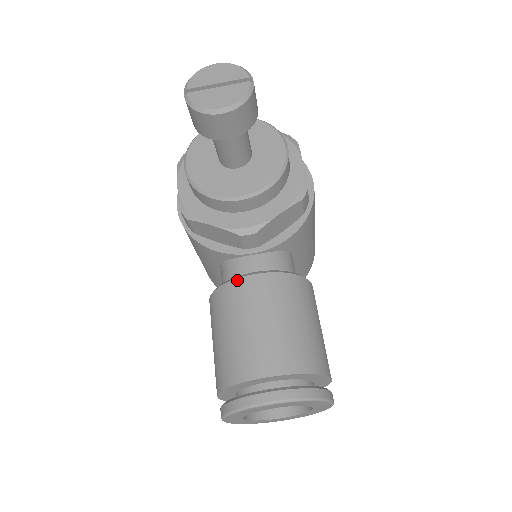
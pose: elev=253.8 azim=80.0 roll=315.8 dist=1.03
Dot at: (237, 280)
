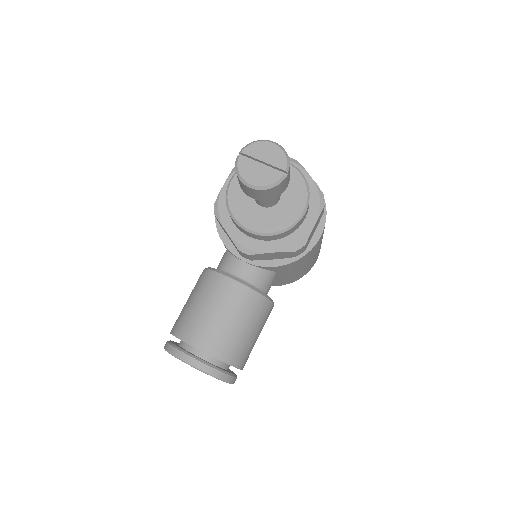
Dot at: (221, 275)
